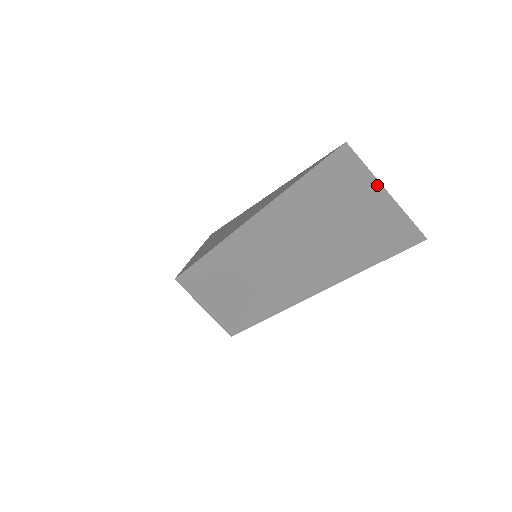
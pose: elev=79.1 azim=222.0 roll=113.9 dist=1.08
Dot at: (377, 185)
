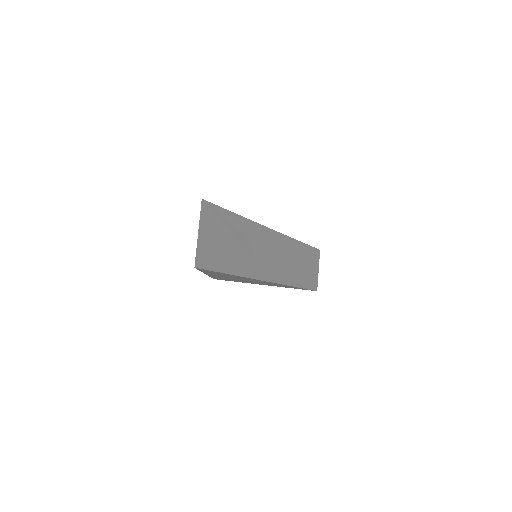
Dot at: (199, 227)
